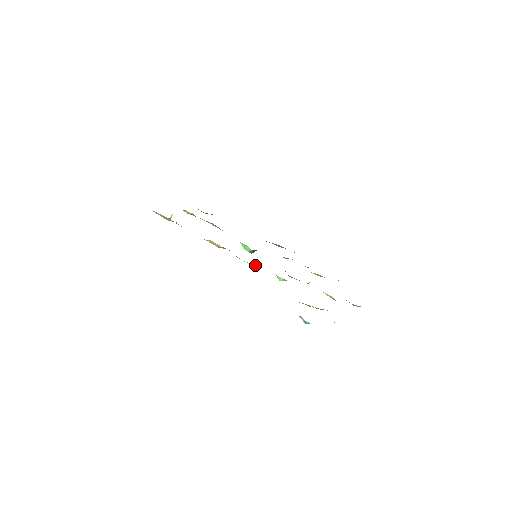
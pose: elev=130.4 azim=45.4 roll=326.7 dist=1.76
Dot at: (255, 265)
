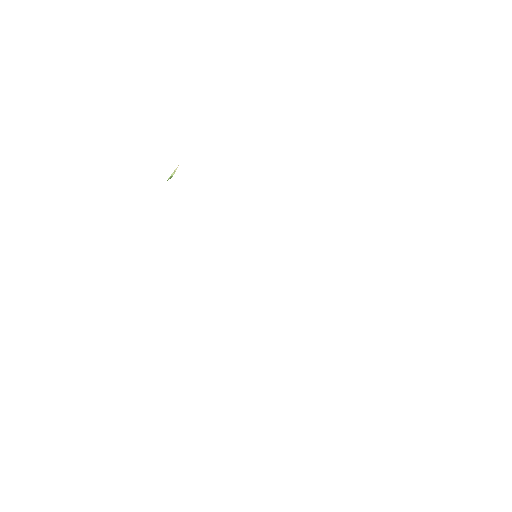
Dot at: occluded
